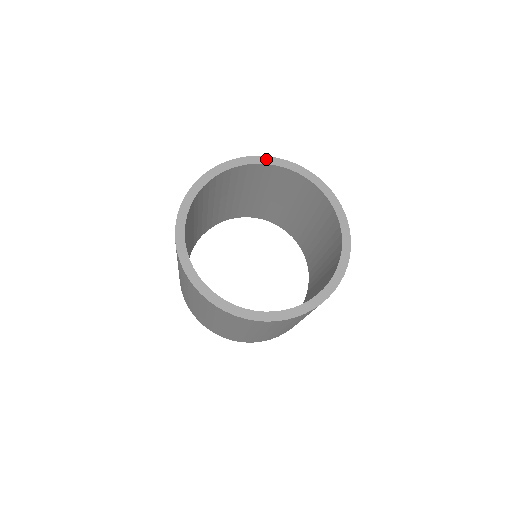
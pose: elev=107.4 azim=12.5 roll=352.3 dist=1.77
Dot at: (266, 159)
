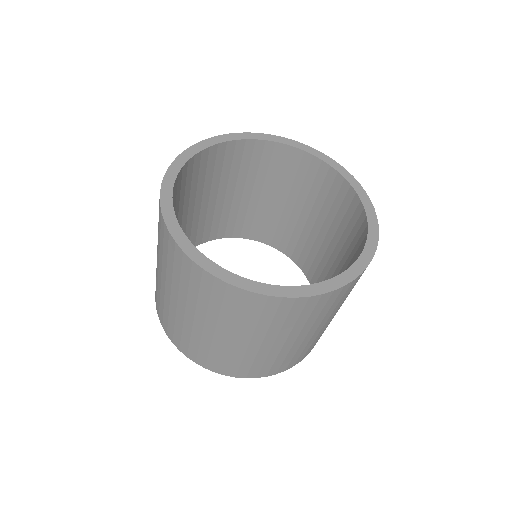
Dot at: (307, 148)
